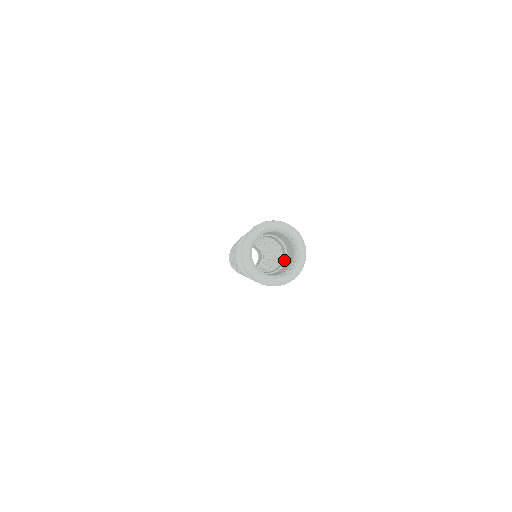
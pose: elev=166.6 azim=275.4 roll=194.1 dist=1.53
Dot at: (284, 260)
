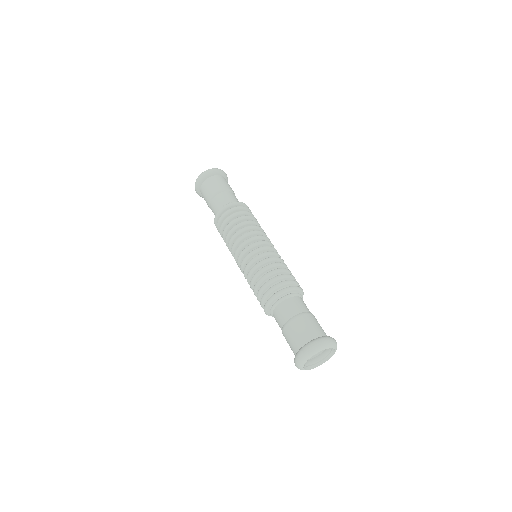
Dot at: occluded
